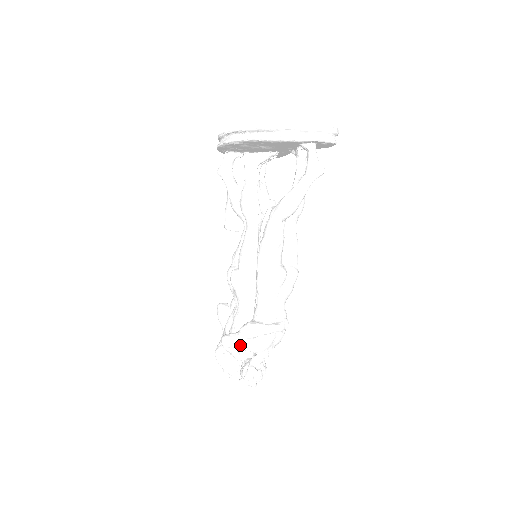
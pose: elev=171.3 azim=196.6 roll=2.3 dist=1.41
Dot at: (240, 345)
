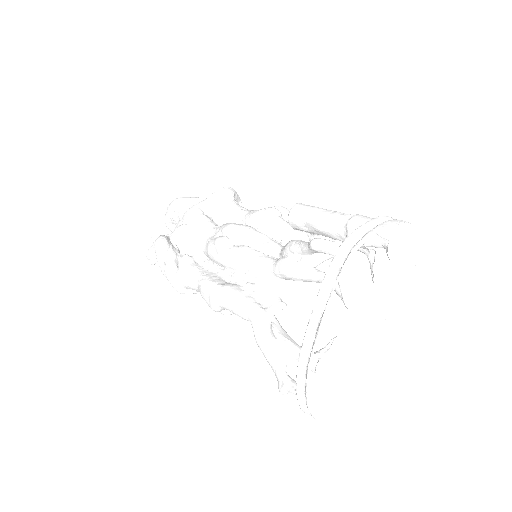
Dot at: (158, 261)
